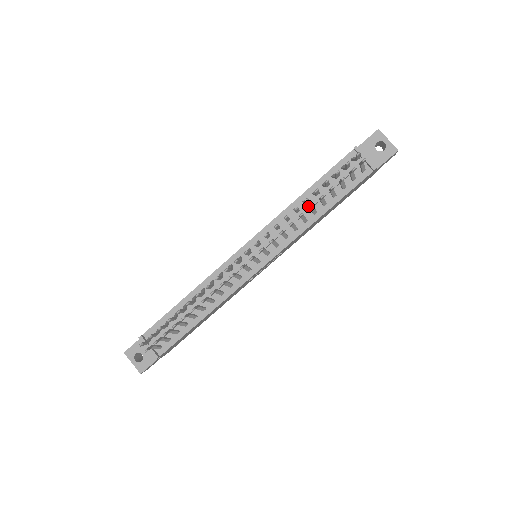
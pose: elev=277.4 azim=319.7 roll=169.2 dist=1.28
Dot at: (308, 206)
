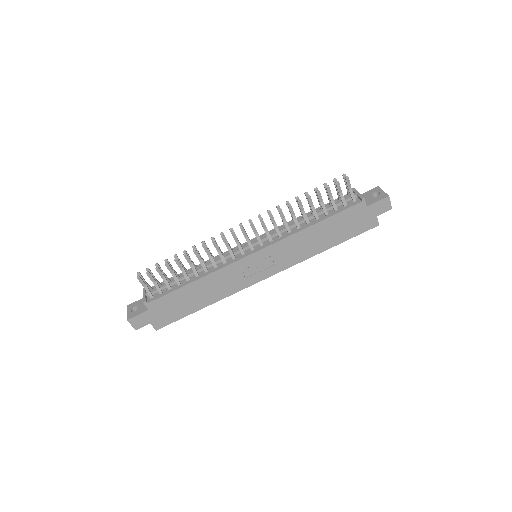
Dot at: occluded
